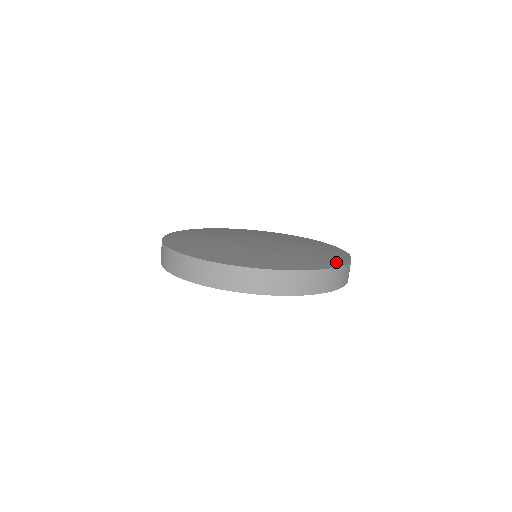
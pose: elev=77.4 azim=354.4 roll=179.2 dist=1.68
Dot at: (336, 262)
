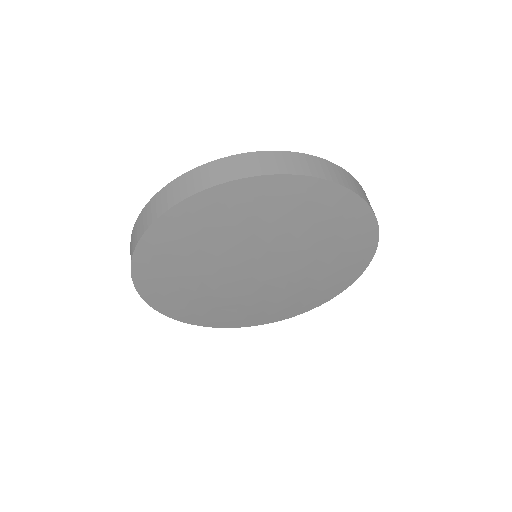
Dot at: occluded
